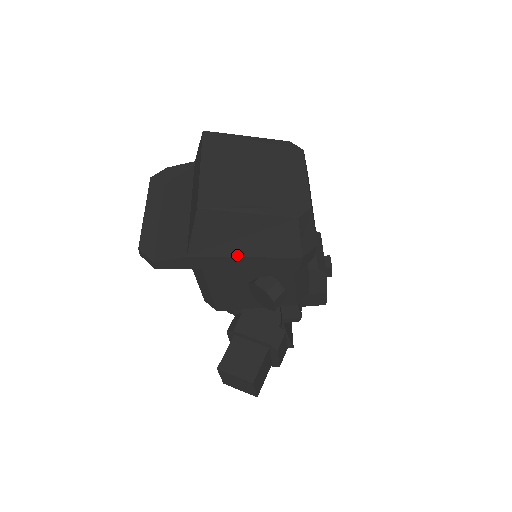
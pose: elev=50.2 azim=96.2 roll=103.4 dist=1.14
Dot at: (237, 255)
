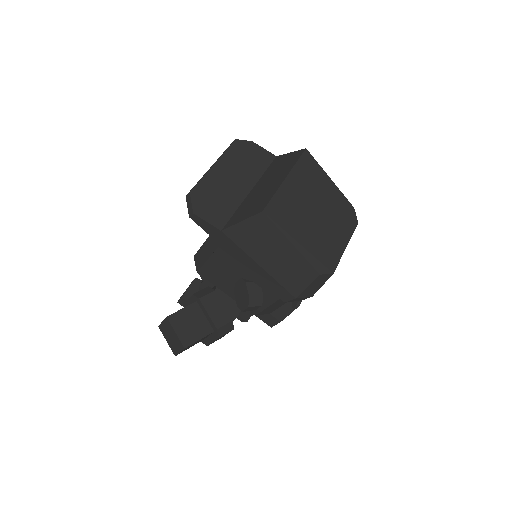
Dot at: (256, 260)
